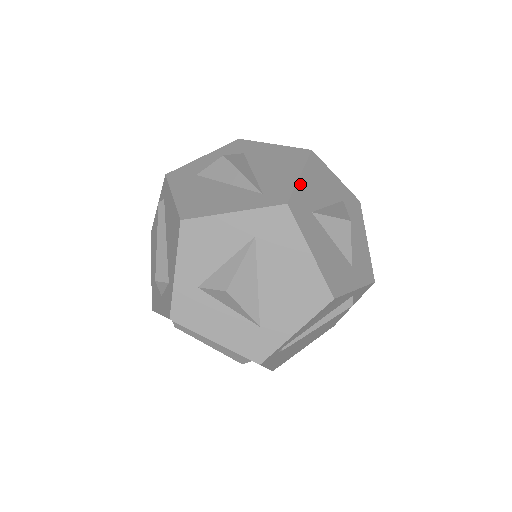
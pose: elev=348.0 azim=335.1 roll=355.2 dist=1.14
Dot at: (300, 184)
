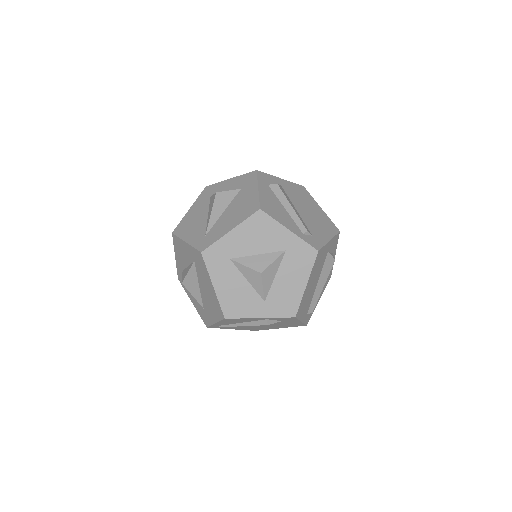
Dot at: (226, 238)
